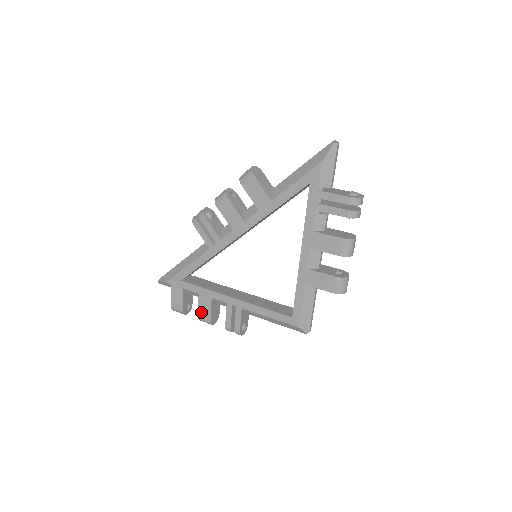
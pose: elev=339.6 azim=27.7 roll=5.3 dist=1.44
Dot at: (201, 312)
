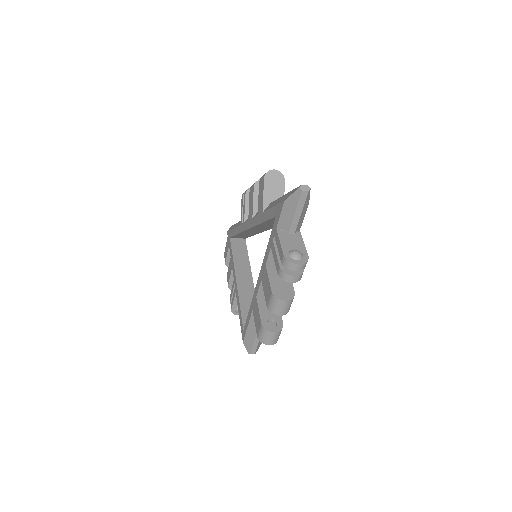
Dot at: (228, 273)
